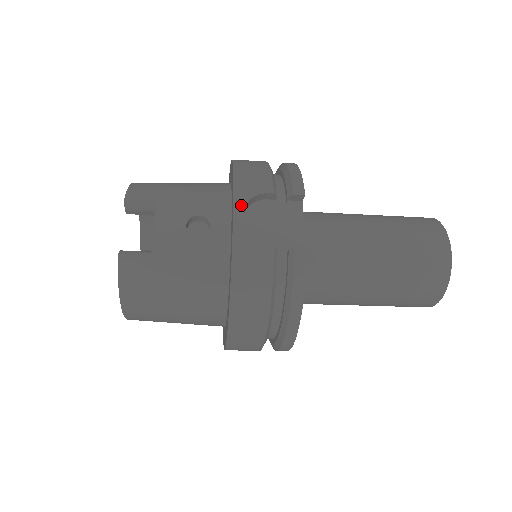
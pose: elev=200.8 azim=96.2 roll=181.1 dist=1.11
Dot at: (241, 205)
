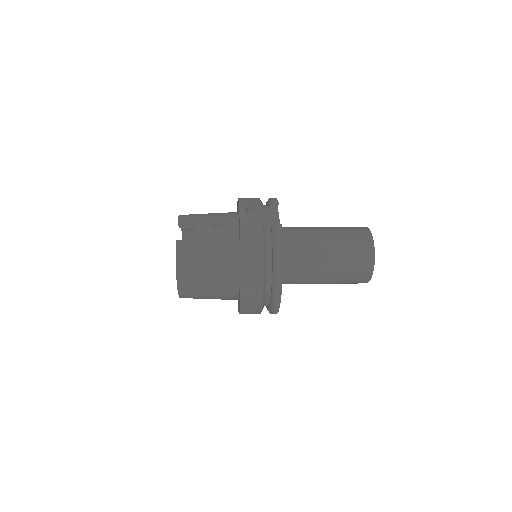
Dot at: (243, 208)
